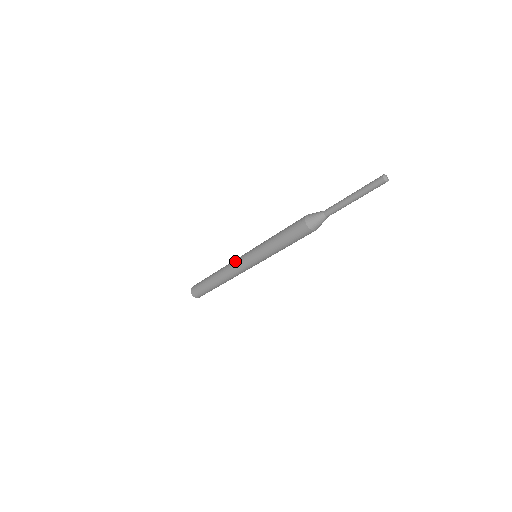
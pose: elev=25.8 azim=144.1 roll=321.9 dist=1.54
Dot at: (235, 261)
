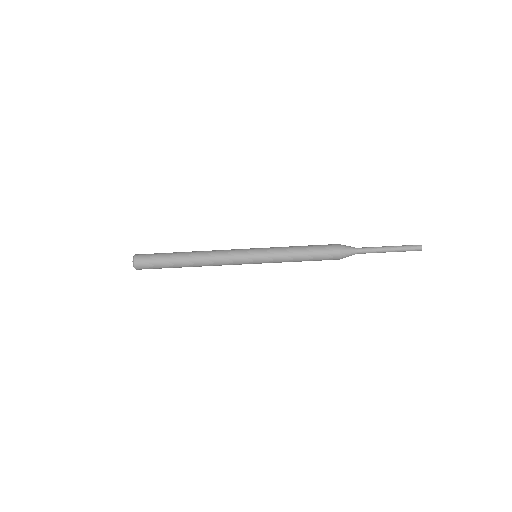
Dot at: occluded
